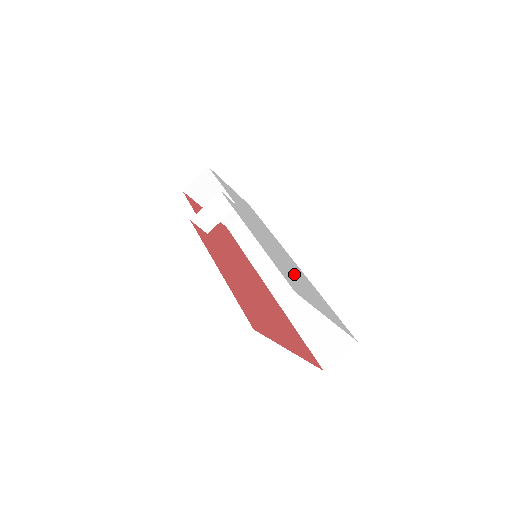
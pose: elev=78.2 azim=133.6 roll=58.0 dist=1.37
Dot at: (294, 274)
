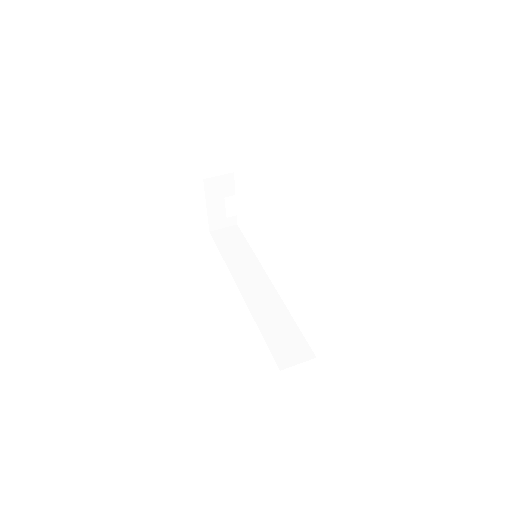
Dot at: occluded
